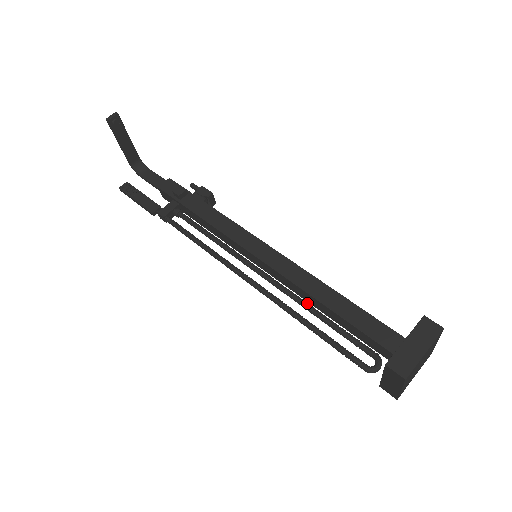
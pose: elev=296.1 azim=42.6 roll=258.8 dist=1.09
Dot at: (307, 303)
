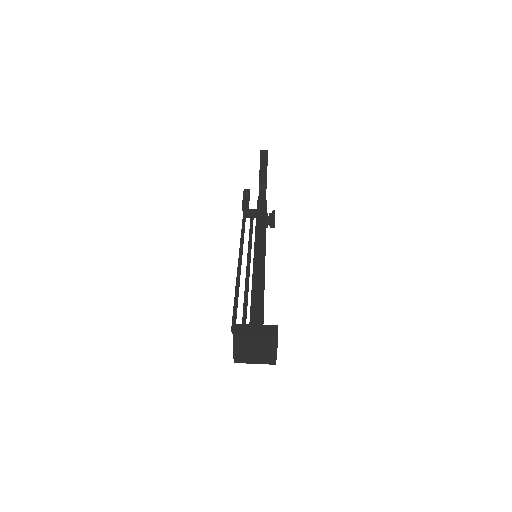
Dot at: (248, 289)
